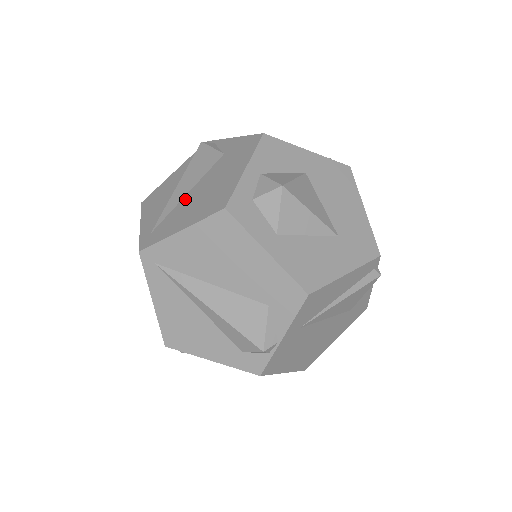
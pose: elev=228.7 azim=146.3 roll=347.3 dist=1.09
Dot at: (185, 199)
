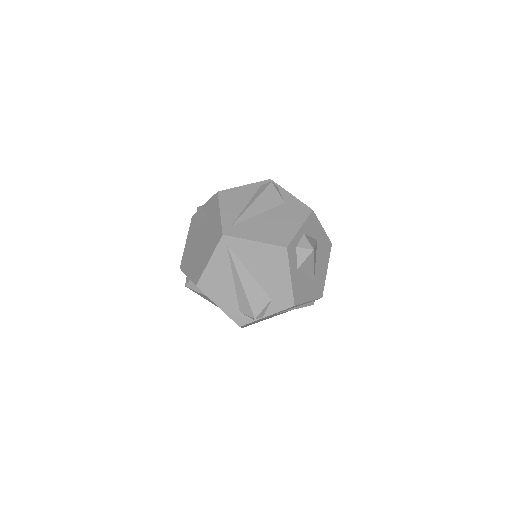
Dot at: (257, 218)
